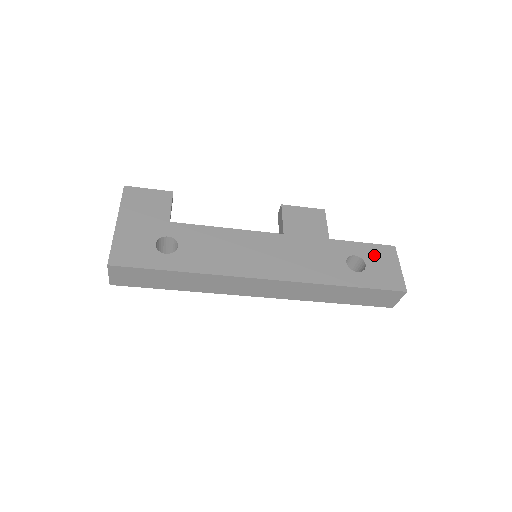
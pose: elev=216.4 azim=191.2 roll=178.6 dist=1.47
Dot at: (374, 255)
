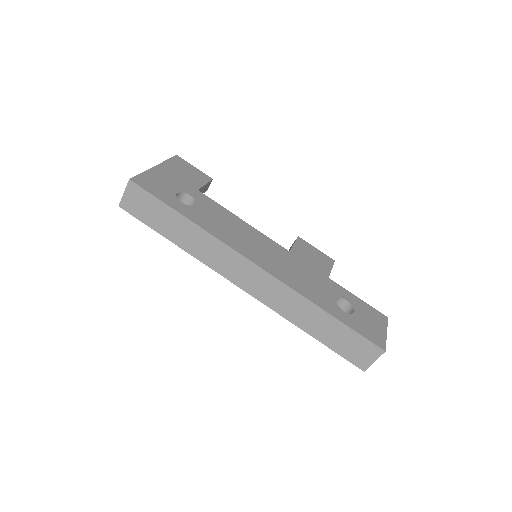
Dot at: (365, 311)
